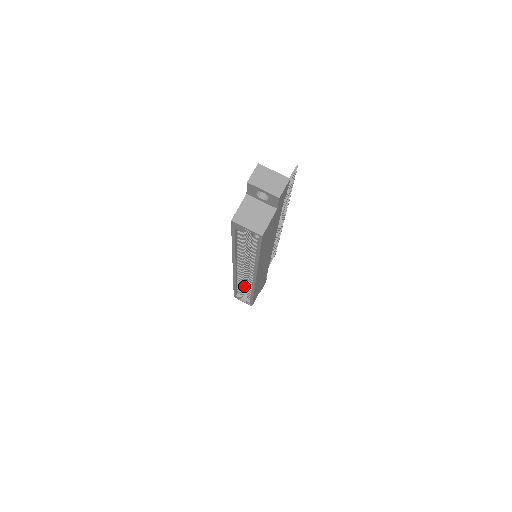
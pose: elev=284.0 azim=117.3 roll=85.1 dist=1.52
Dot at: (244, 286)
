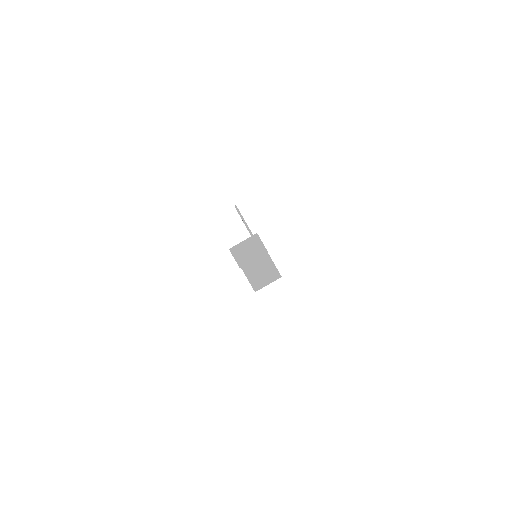
Dot at: occluded
